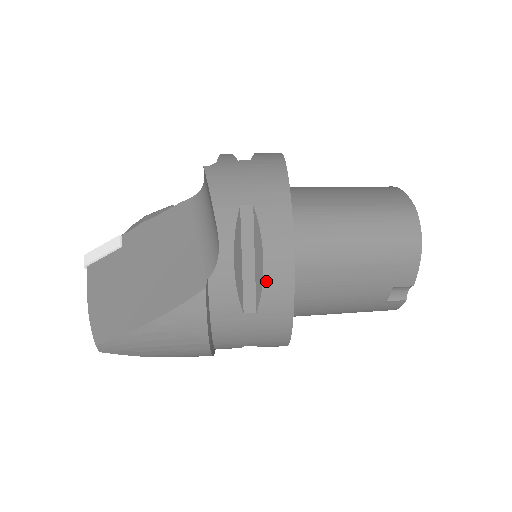
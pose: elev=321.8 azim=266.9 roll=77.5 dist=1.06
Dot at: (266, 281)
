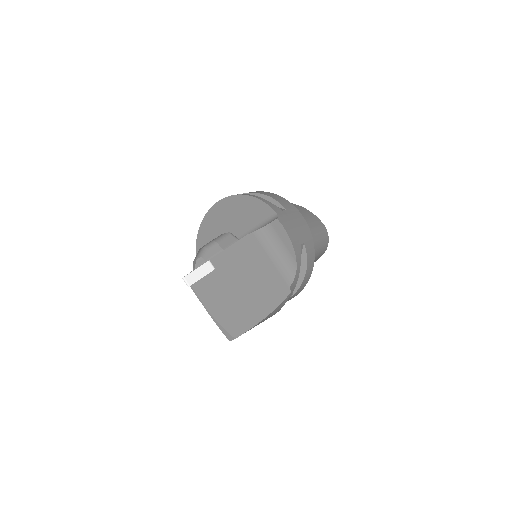
Dot at: (303, 281)
